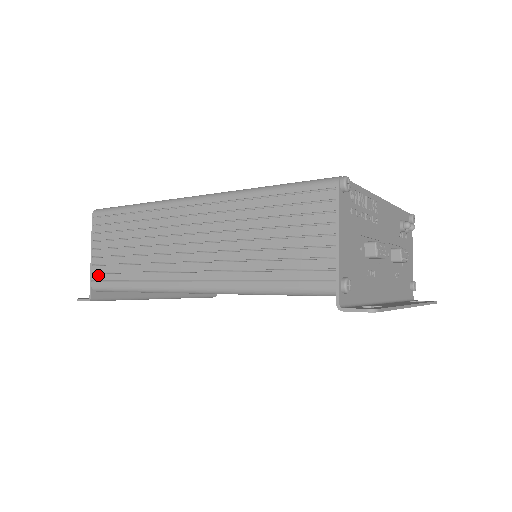
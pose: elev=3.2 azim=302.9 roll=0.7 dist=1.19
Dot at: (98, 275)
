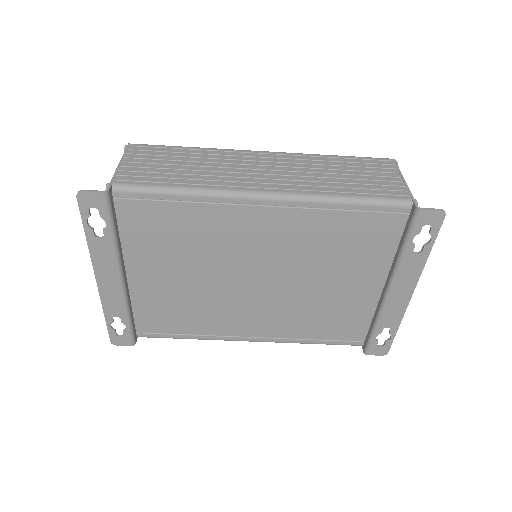
Dot at: (127, 177)
